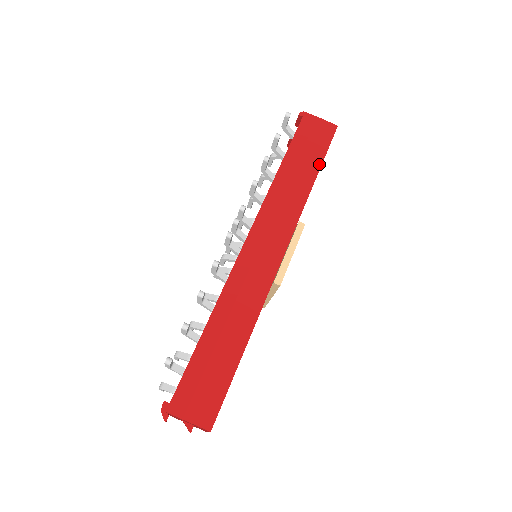
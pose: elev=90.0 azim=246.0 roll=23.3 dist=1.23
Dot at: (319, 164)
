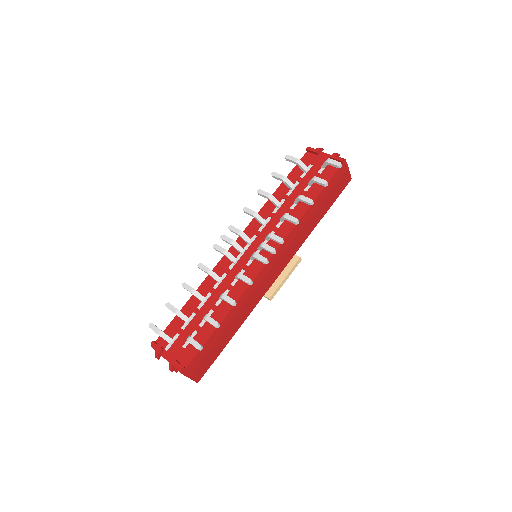
Dot at: (328, 209)
